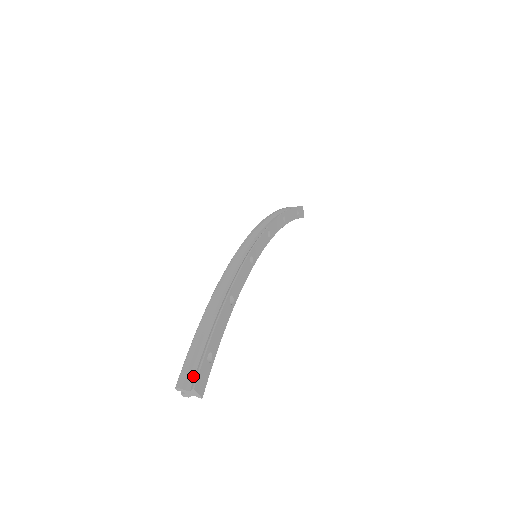
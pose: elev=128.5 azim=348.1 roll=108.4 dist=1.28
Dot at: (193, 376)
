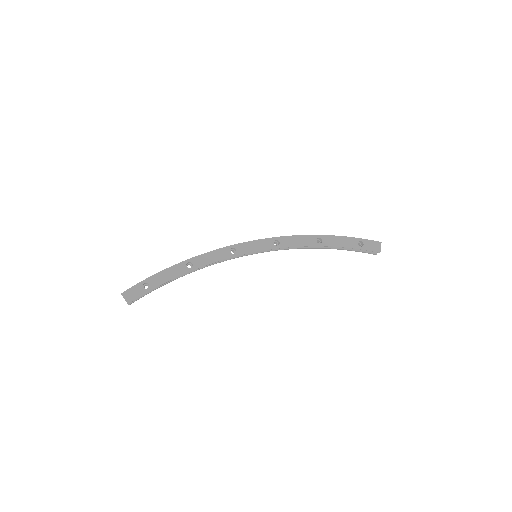
Dot at: (131, 291)
